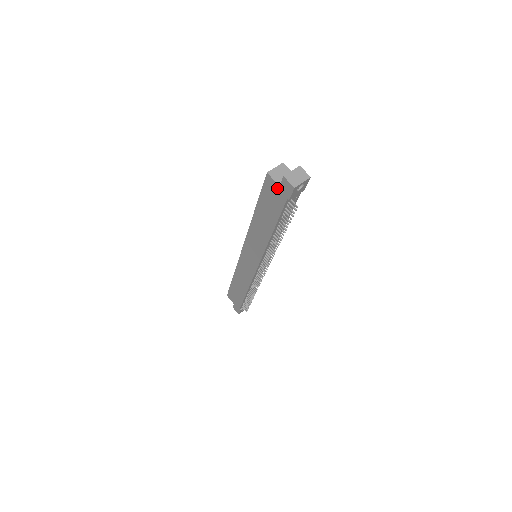
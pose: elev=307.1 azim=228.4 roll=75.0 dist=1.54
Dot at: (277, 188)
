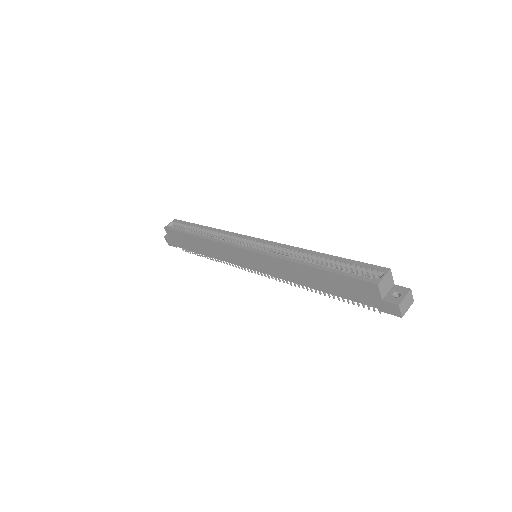
Dot at: (376, 297)
